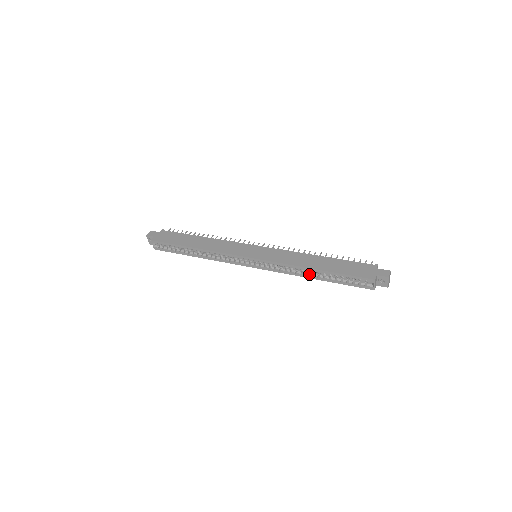
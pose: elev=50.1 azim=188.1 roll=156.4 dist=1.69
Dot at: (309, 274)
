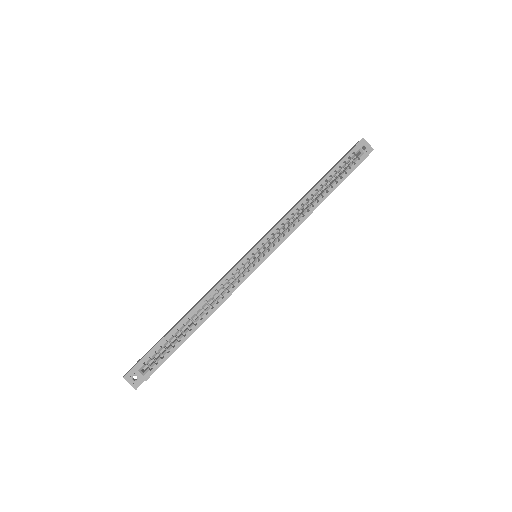
Dot at: (313, 203)
